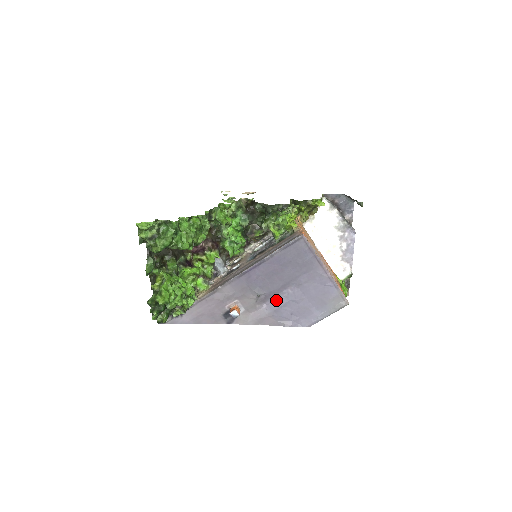
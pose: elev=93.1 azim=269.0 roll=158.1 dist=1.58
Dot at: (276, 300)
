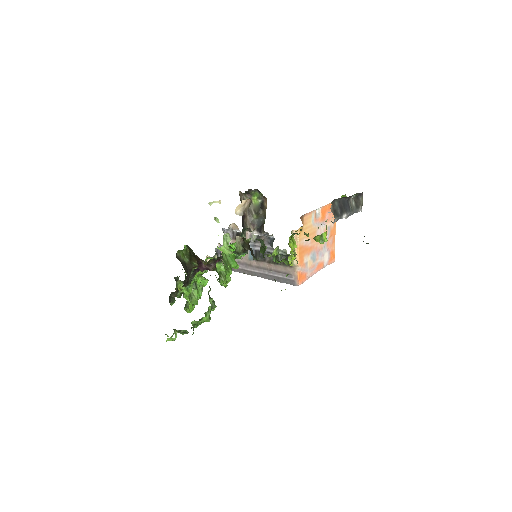
Dot at: occluded
